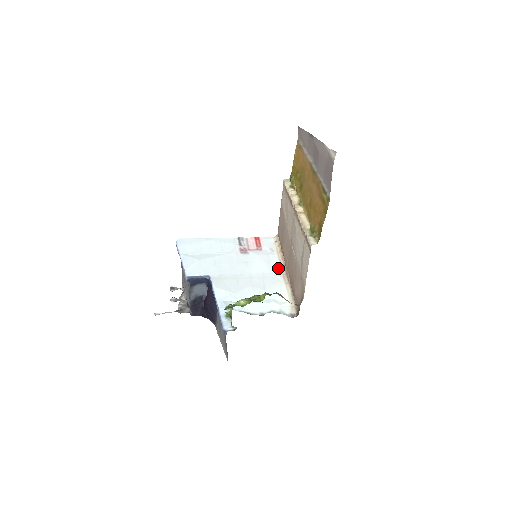
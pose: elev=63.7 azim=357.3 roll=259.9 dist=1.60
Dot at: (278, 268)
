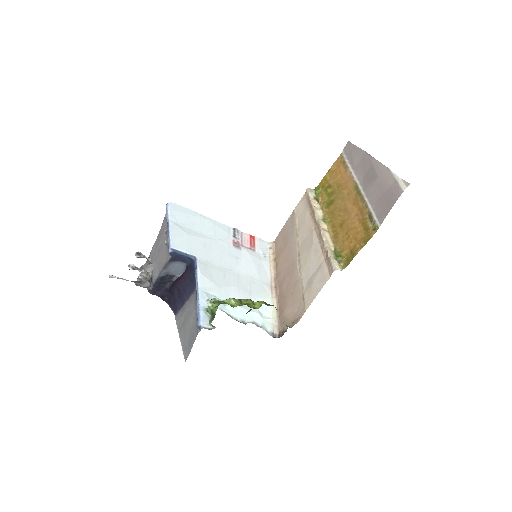
Dot at: (267, 277)
